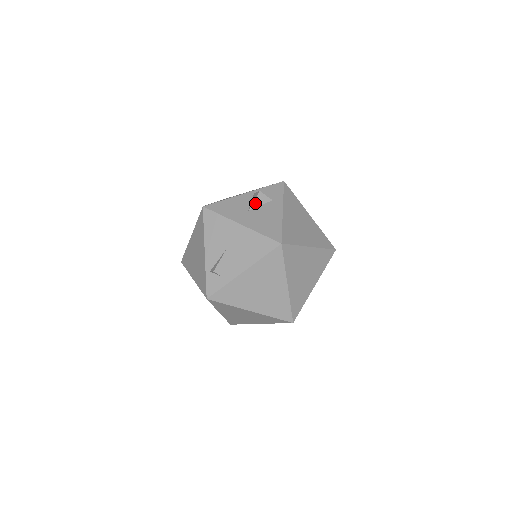
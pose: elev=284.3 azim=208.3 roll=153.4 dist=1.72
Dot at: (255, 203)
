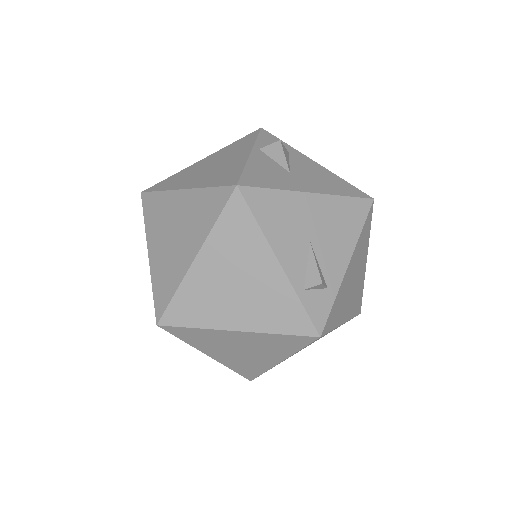
Dot at: (286, 160)
